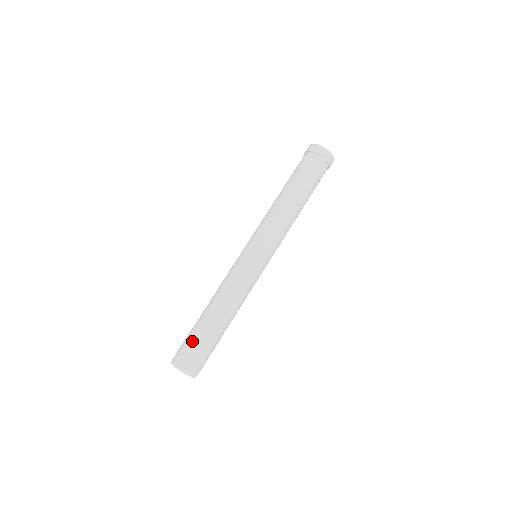
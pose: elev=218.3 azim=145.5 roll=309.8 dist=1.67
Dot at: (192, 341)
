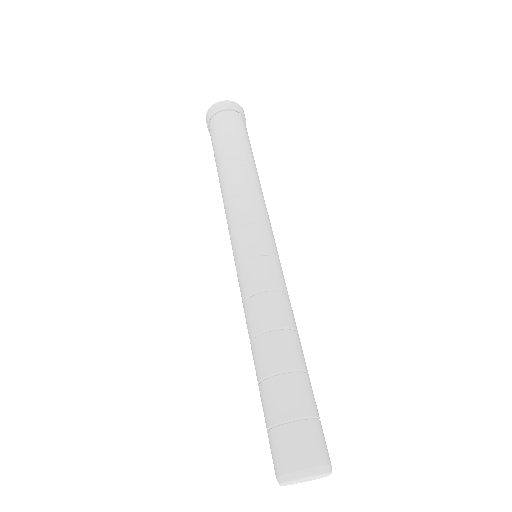
Dot at: (279, 420)
